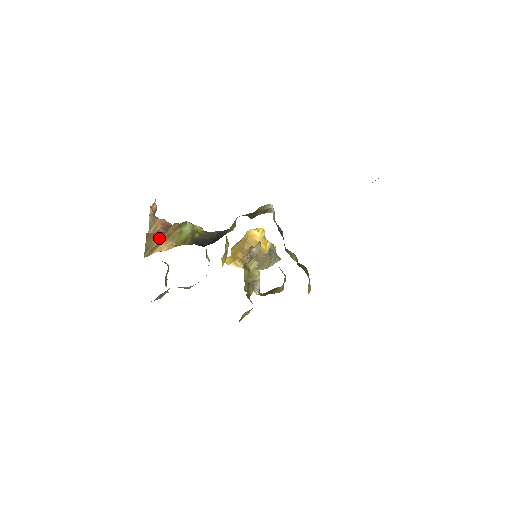
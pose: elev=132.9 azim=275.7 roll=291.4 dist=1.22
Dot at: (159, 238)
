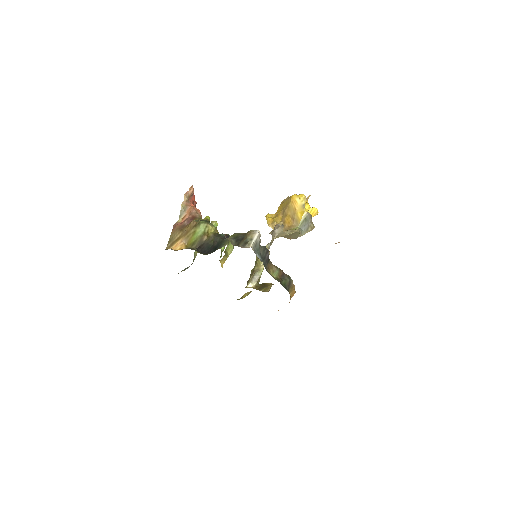
Dot at: (180, 232)
